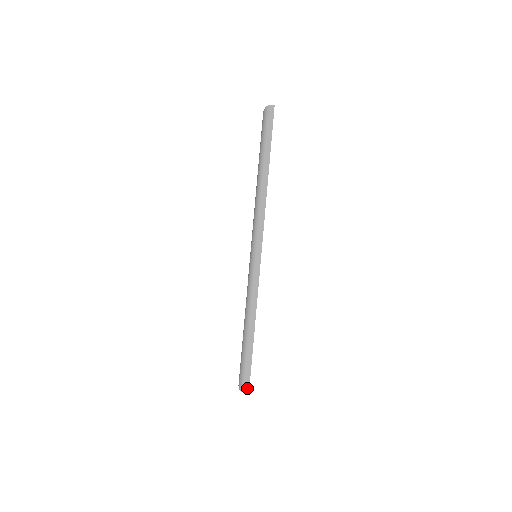
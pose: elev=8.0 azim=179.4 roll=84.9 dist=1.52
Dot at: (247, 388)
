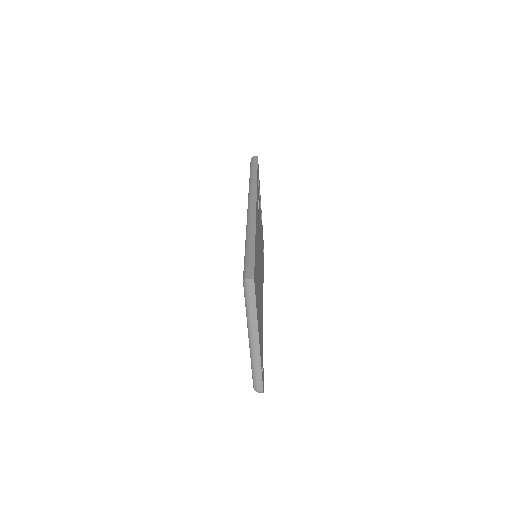
Dot at: (252, 276)
